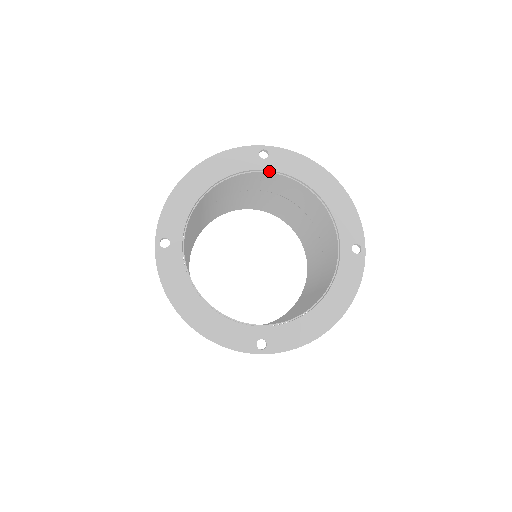
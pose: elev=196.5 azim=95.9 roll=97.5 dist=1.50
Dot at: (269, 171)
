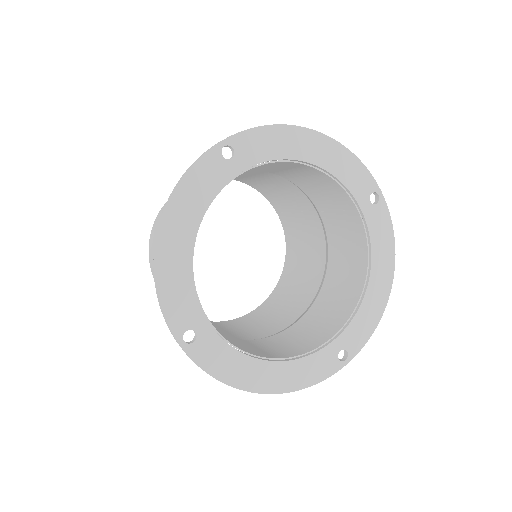
Dot at: (361, 215)
